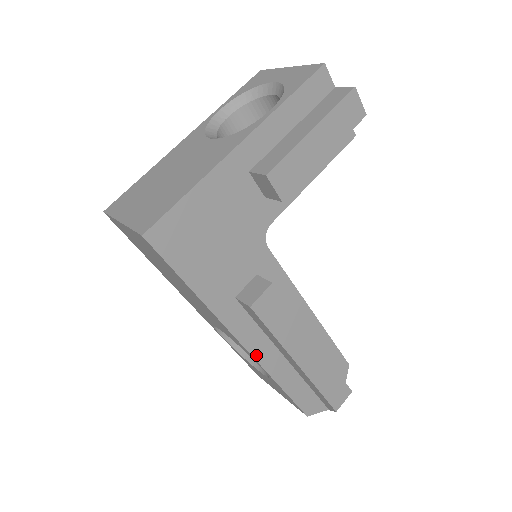
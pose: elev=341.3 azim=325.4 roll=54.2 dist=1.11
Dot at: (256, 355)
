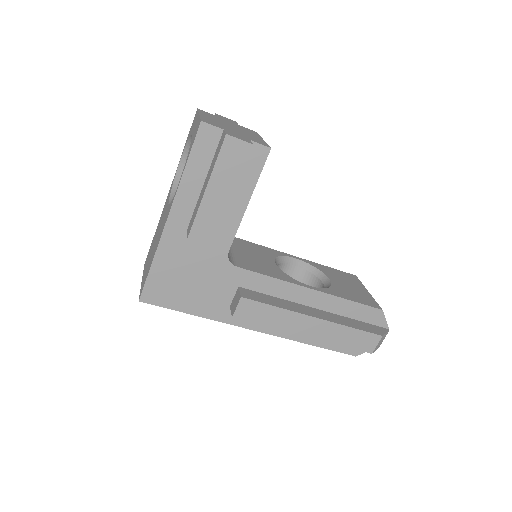
Dot at: (274, 333)
